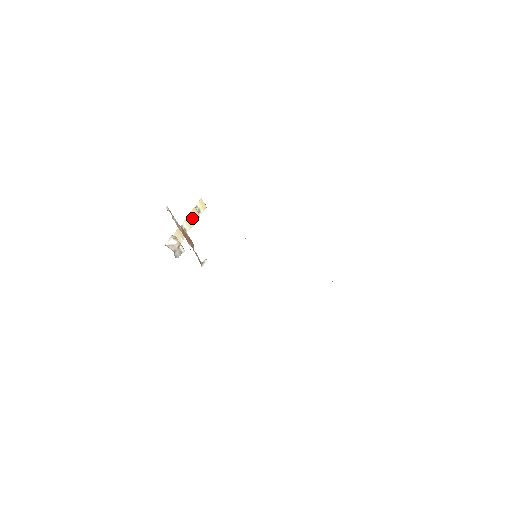
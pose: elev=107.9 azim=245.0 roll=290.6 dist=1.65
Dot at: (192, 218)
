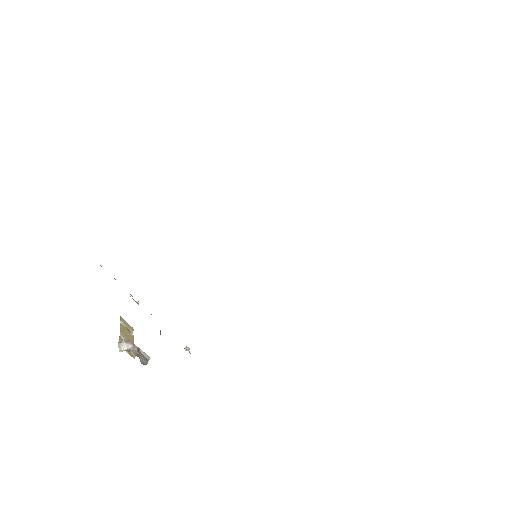
Dot at: (126, 334)
